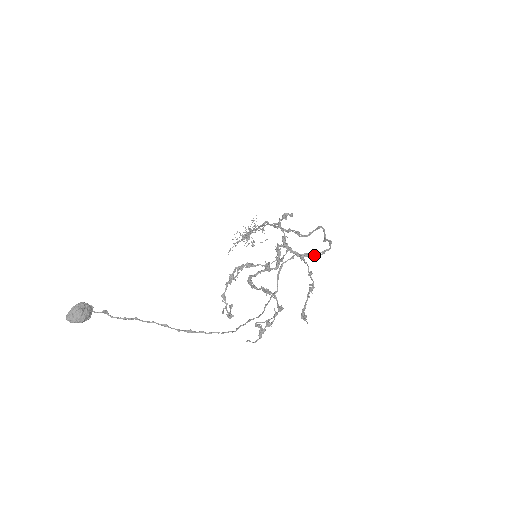
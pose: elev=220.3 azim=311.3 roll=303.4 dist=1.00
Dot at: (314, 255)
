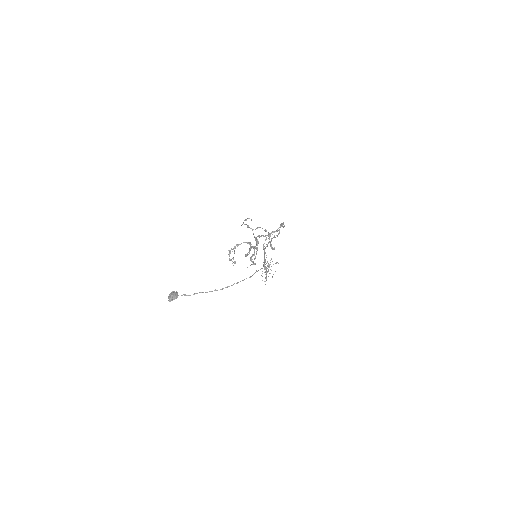
Dot at: (275, 231)
